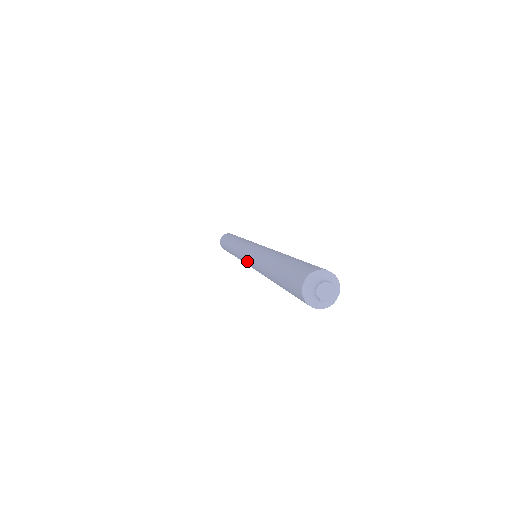
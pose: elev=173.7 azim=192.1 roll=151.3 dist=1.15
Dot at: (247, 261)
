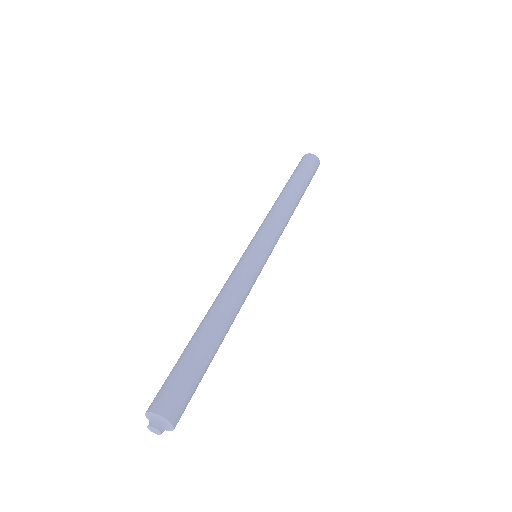
Dot at: occluded
